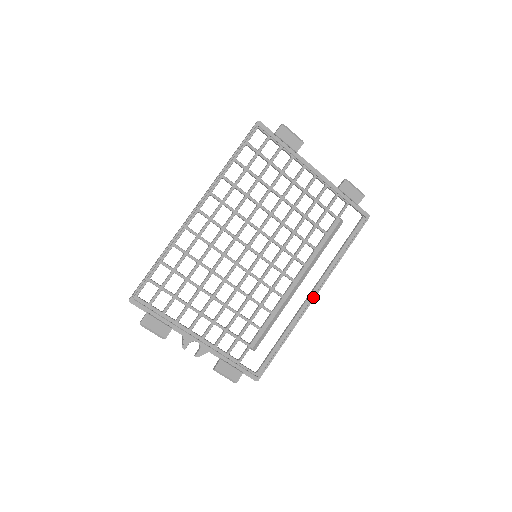
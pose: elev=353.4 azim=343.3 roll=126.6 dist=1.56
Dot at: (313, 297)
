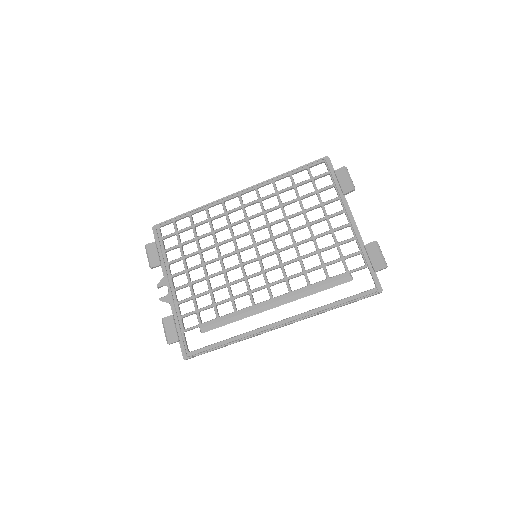
Dot at: (278, 325)
